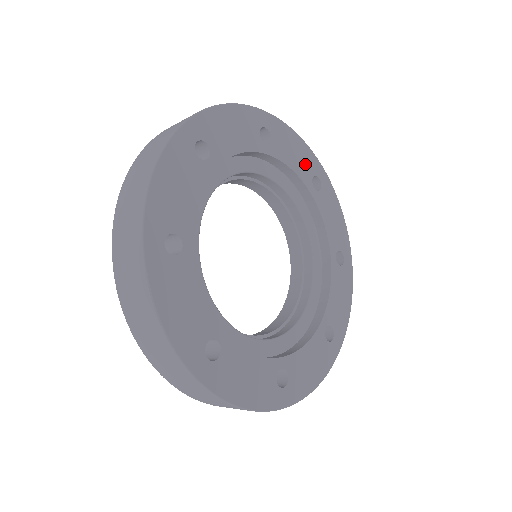
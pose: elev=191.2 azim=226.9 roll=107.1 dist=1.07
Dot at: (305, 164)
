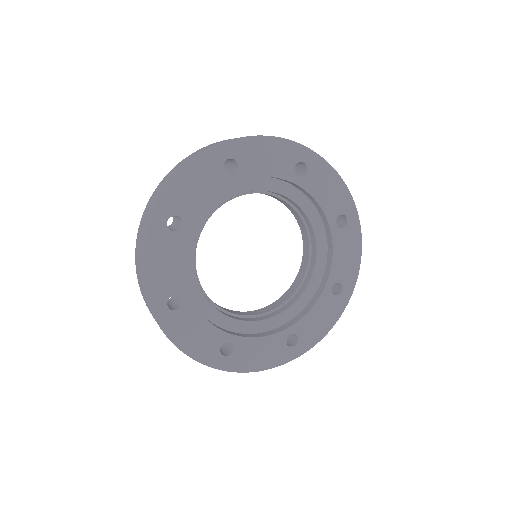
Dot at: (336, 202)
